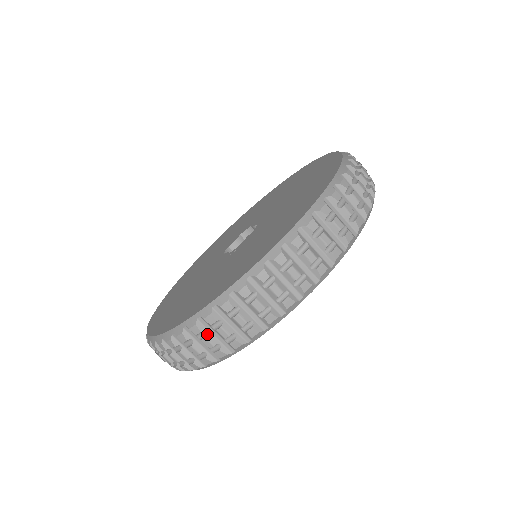
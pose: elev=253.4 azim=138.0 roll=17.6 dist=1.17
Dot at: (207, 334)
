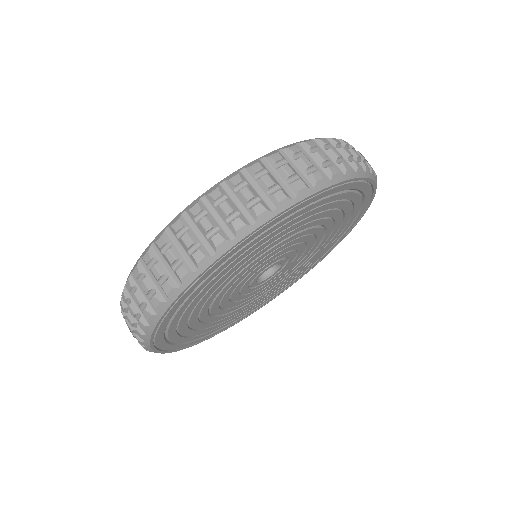
Dot at: (172, 246)
